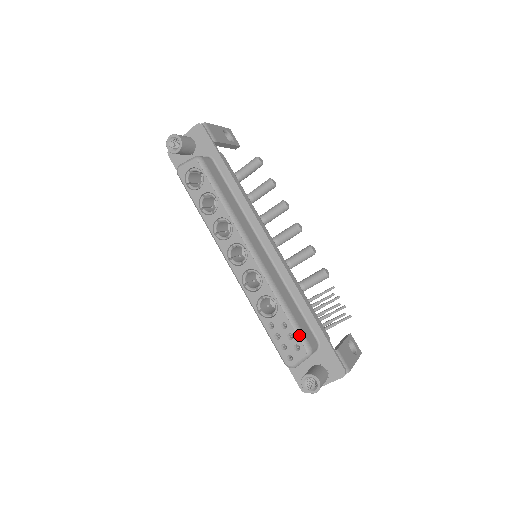
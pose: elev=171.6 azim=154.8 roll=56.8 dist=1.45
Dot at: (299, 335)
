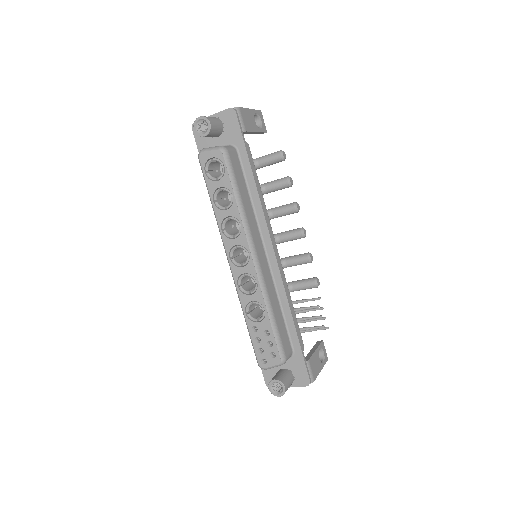
Dot at: (278, 345)
